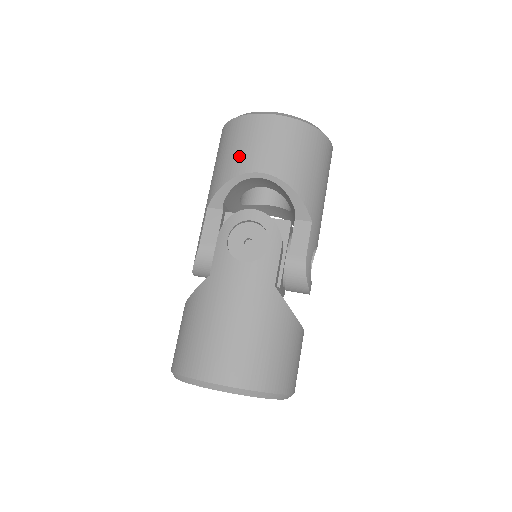
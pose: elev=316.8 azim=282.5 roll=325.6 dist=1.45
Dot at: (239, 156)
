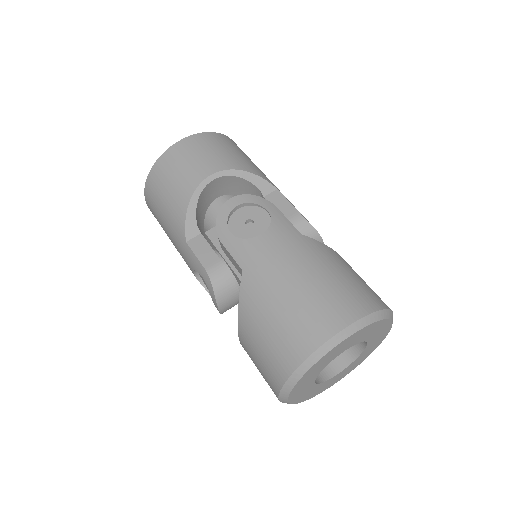
Dot at: (182, 180)
